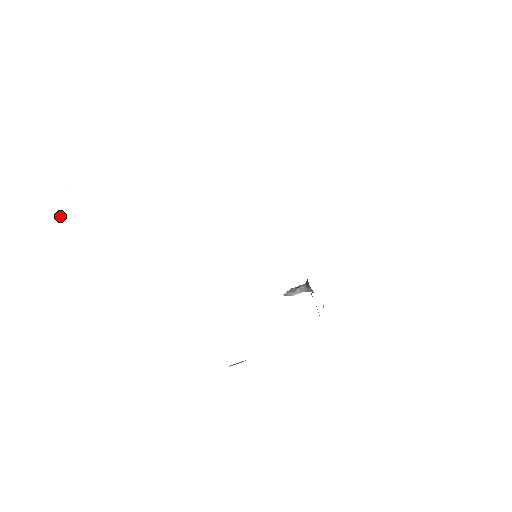
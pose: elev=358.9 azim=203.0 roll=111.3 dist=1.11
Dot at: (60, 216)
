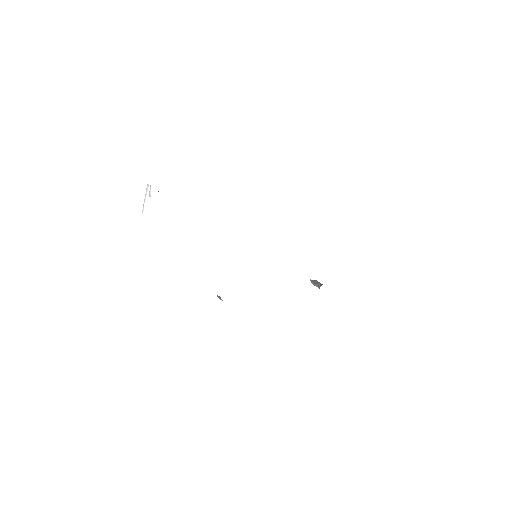
Dot at: occluded
